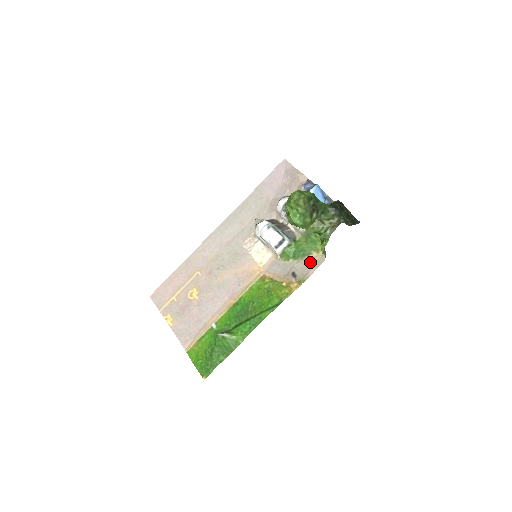
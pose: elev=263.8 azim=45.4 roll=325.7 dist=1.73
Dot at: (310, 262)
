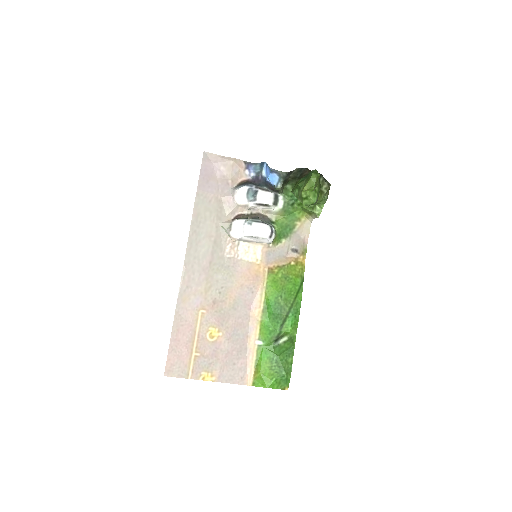
Dot at: (300, 232)
